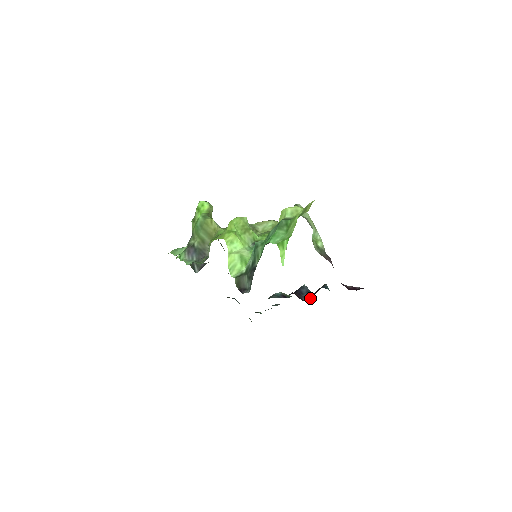
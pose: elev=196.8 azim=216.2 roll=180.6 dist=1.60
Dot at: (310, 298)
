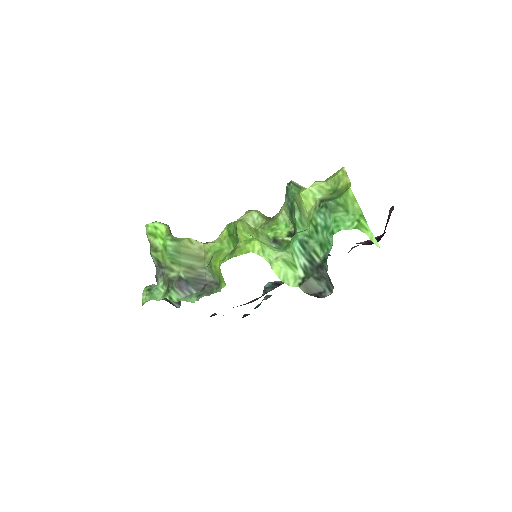
Dot at: occluded
